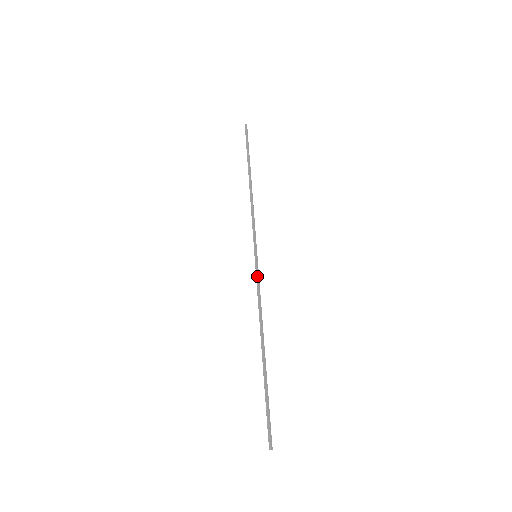
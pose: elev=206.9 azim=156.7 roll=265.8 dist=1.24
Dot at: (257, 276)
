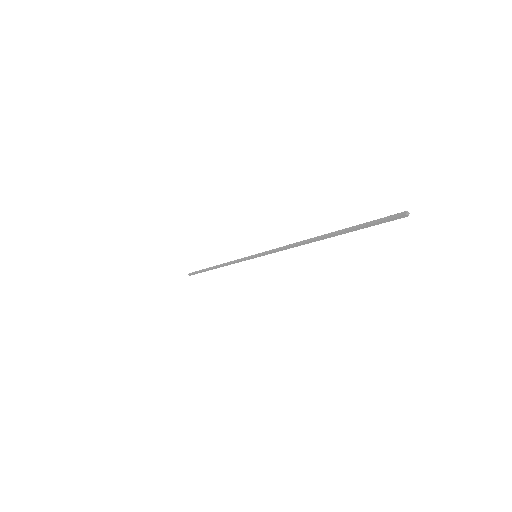
Dot at: (267, 252)
